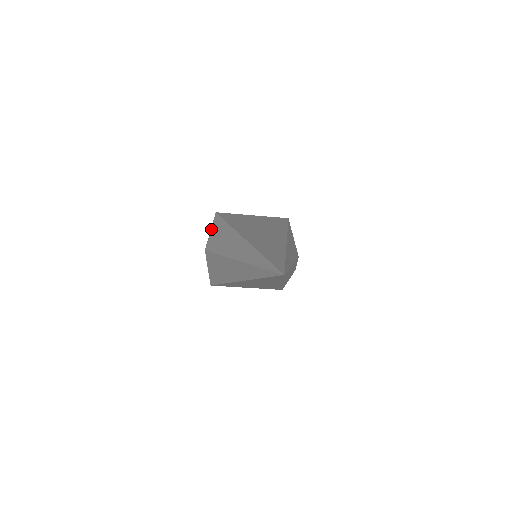
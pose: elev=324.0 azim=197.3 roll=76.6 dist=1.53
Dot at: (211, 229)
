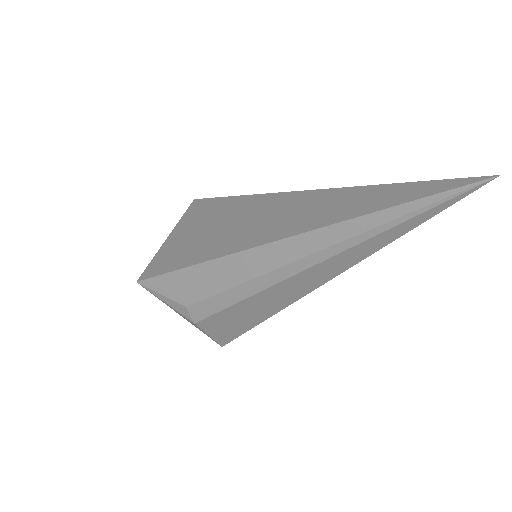
Dot at: (169, 299)
